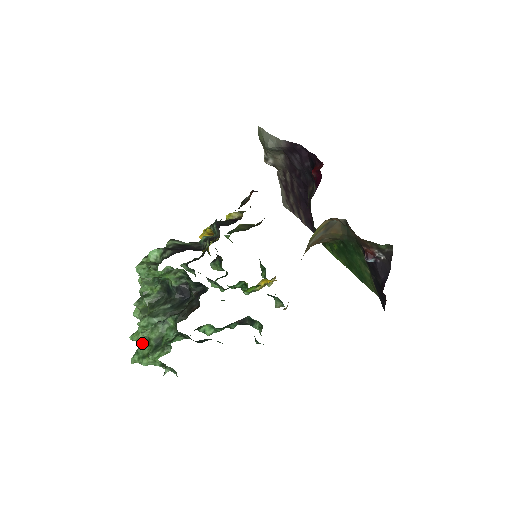
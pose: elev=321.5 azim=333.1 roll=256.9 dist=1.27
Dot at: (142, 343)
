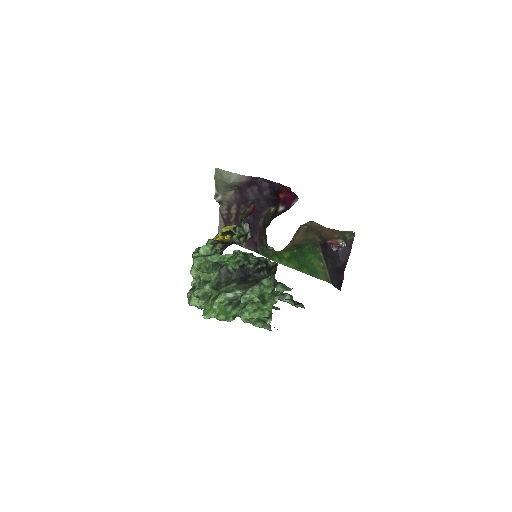
Dot at: (242, 306)
